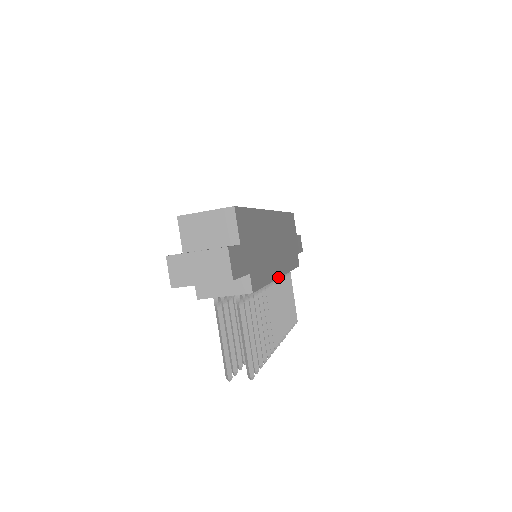
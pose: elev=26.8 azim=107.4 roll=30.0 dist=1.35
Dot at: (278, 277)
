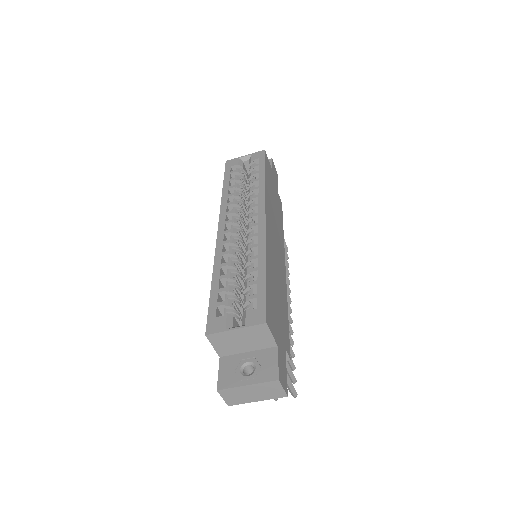
Dot at: (285, 277)
